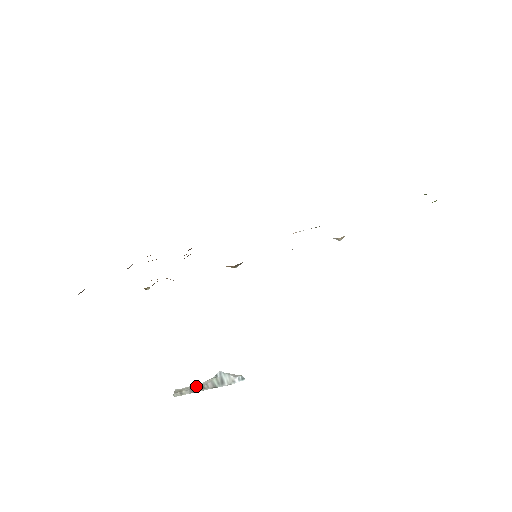
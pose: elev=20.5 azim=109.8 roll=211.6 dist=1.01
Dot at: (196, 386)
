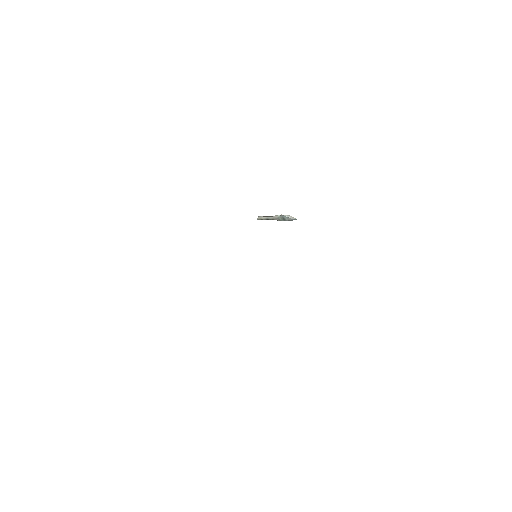
Dot at: (269, 218)
